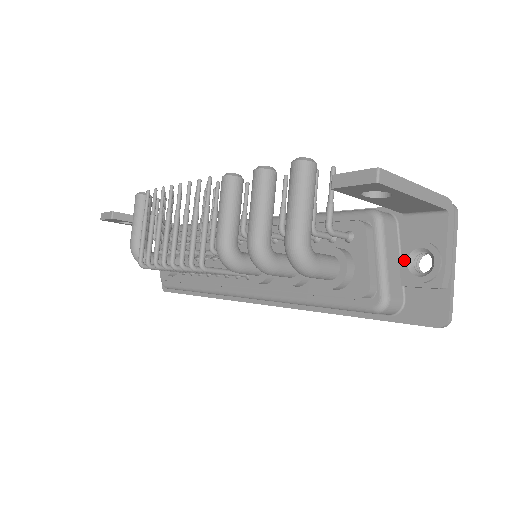
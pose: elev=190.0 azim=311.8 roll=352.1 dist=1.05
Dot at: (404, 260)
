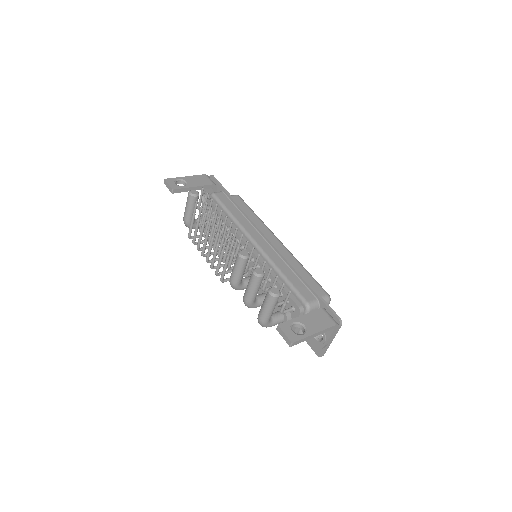
Dot at: occluded
